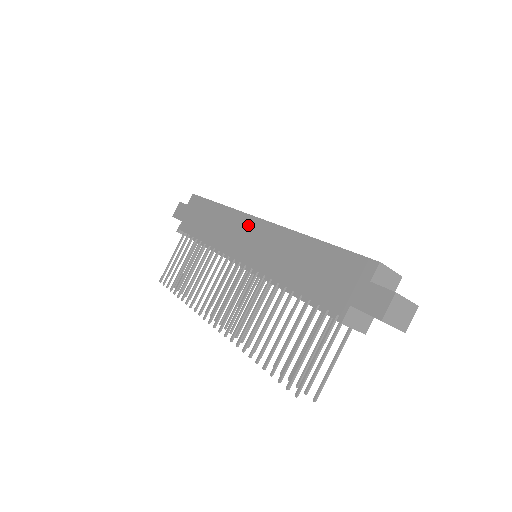
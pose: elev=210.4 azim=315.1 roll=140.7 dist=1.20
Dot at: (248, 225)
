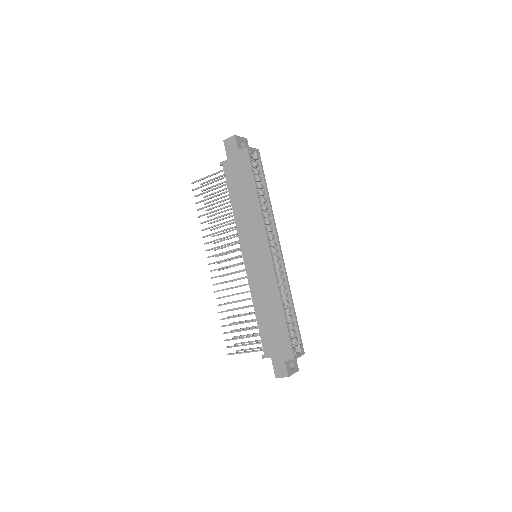
Dot at: (262, 244)
